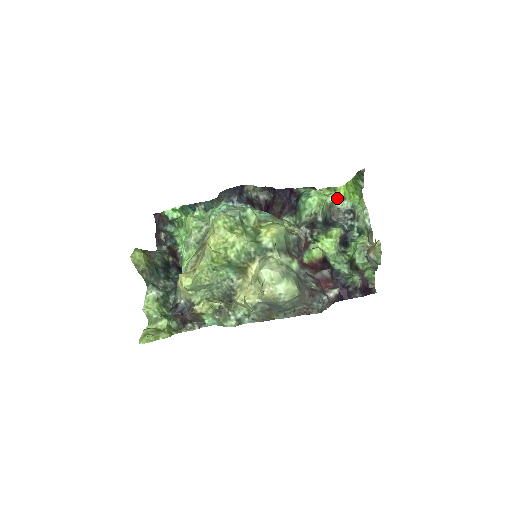
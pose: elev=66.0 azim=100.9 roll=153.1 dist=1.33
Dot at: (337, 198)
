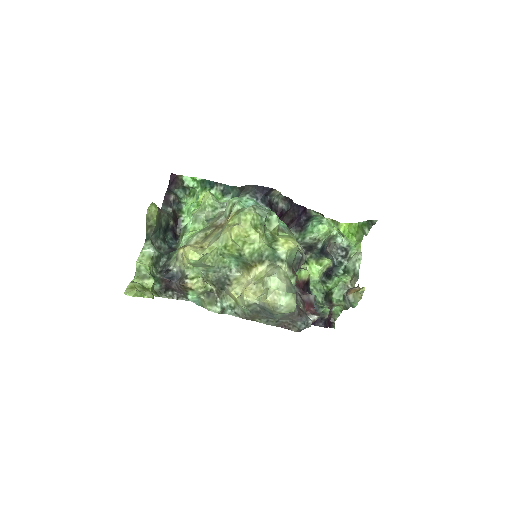
Dot at: occluded
